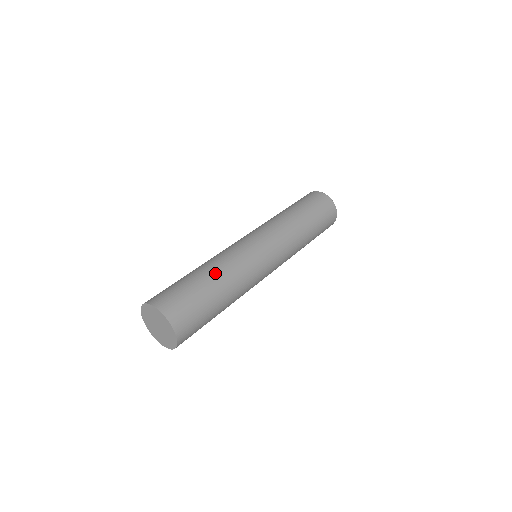
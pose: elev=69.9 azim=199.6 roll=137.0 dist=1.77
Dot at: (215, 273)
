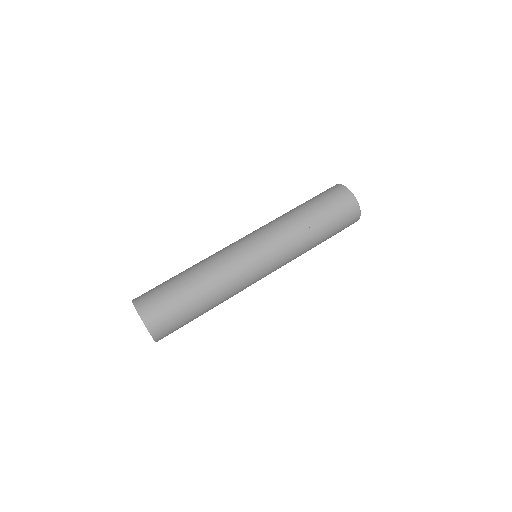
Dot at: (204, 288)
